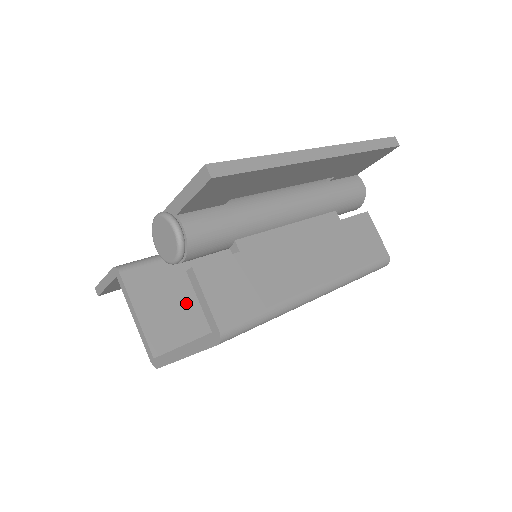
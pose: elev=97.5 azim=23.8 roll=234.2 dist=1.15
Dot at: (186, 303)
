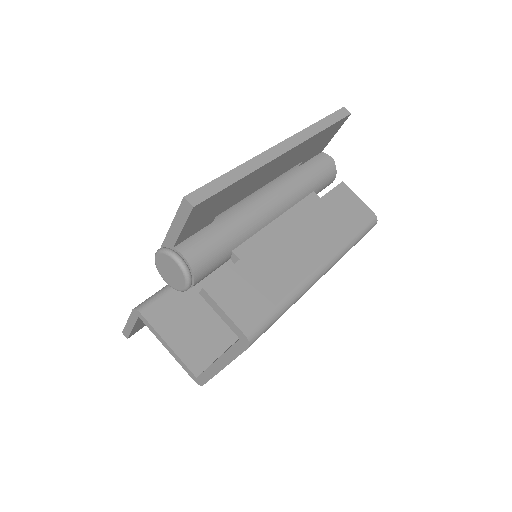
Dot at: (208, 319)
